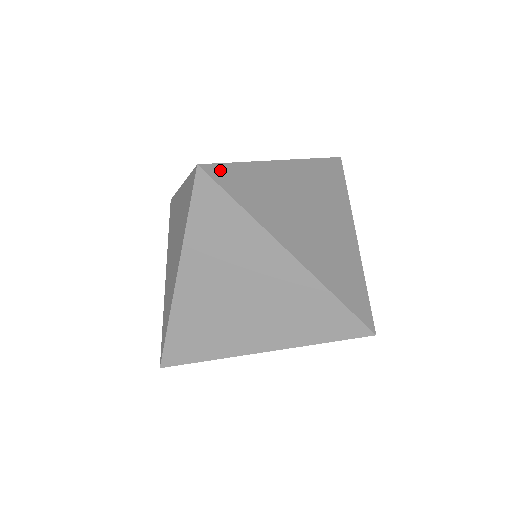
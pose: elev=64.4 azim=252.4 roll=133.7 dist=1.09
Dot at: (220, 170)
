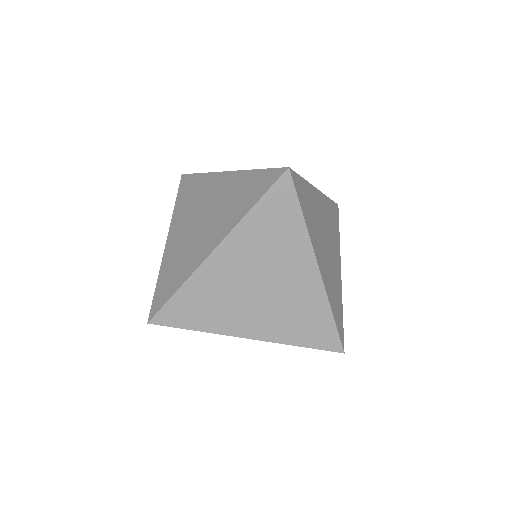
Dot at: (297, 179)
